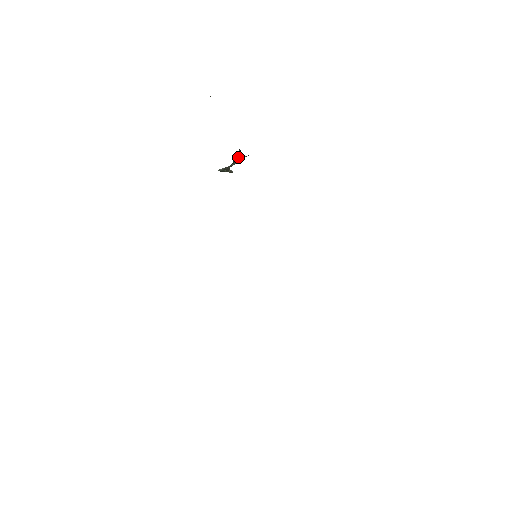
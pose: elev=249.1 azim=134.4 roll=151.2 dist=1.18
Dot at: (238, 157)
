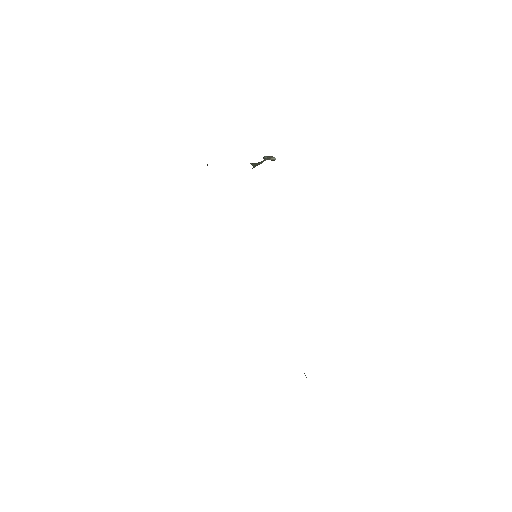
Dot at: occluded
